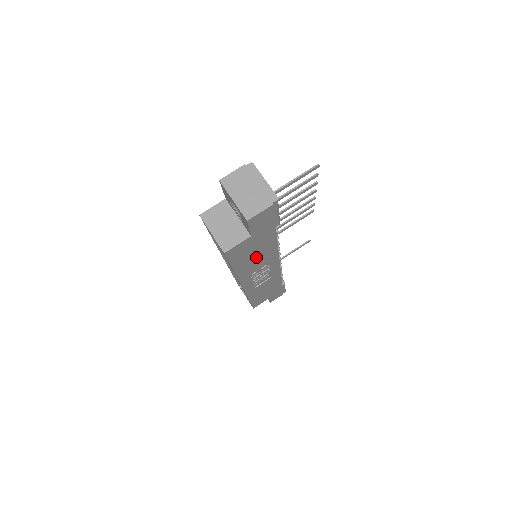
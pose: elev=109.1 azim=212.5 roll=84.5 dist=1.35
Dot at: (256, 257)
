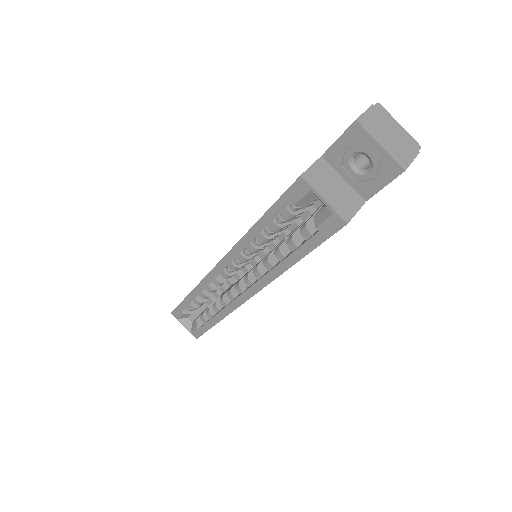
Dot at: occluded
